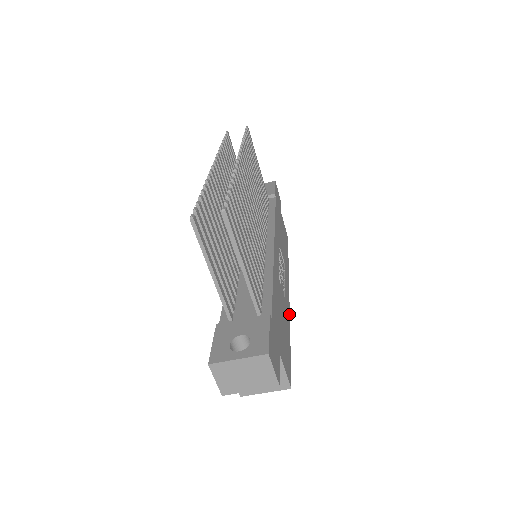
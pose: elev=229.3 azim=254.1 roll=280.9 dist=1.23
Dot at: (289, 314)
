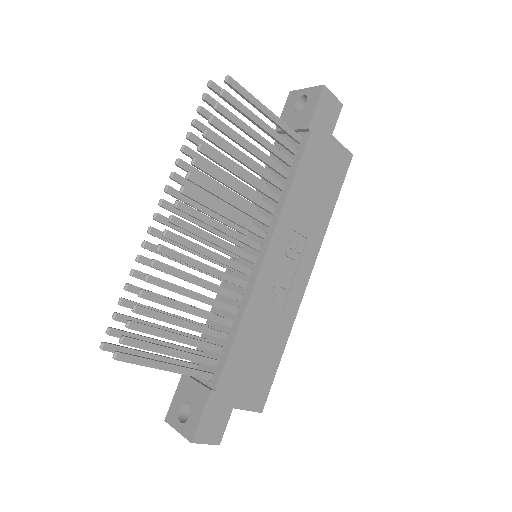
Dot at: (296, 313)
